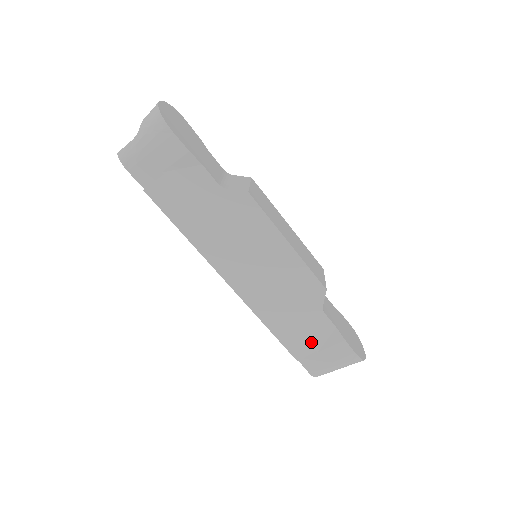
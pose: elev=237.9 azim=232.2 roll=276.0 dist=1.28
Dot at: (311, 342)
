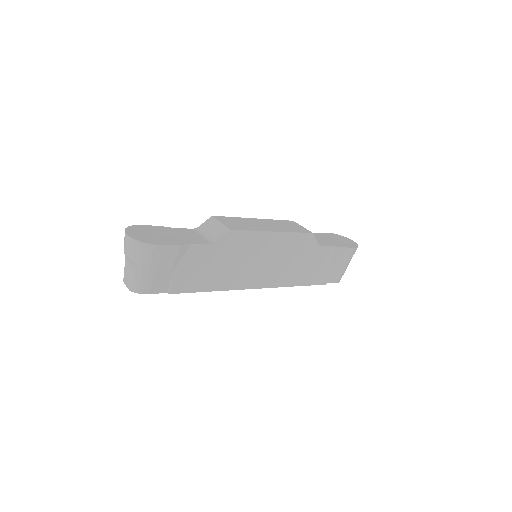
Dot at: (326, 267)
